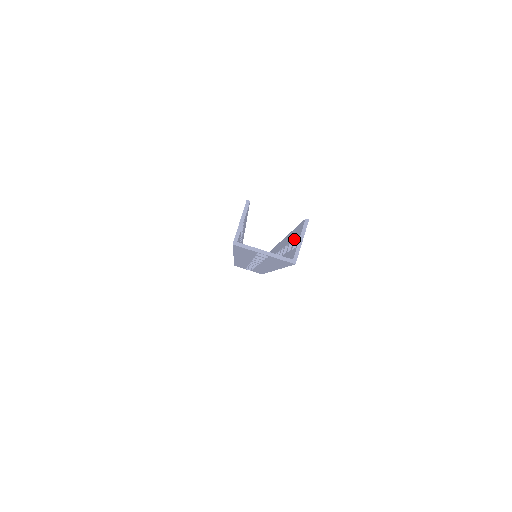
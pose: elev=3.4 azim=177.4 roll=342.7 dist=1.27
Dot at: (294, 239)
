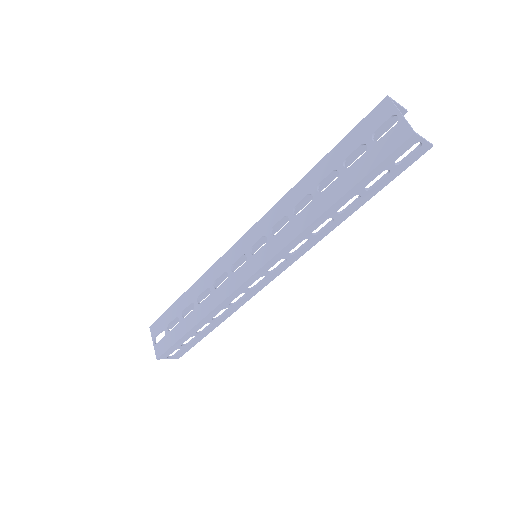
Dot at: (394, 166)
